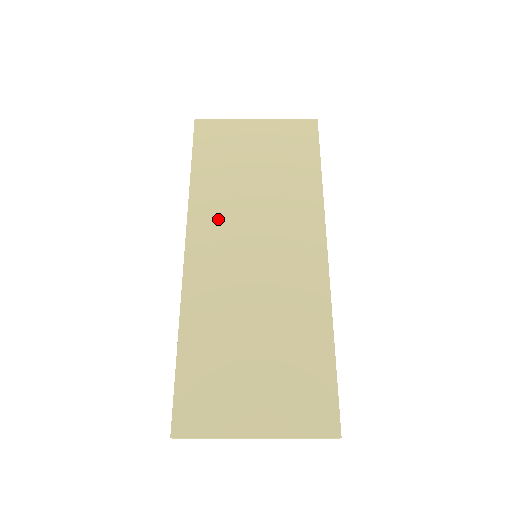
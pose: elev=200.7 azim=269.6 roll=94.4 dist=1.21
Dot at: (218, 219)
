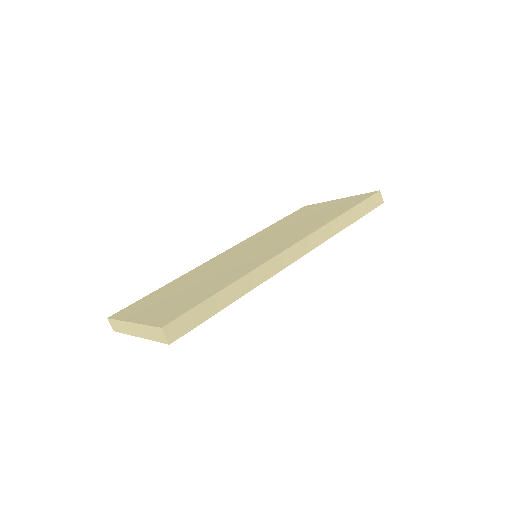
Dot at: (256, 239)
